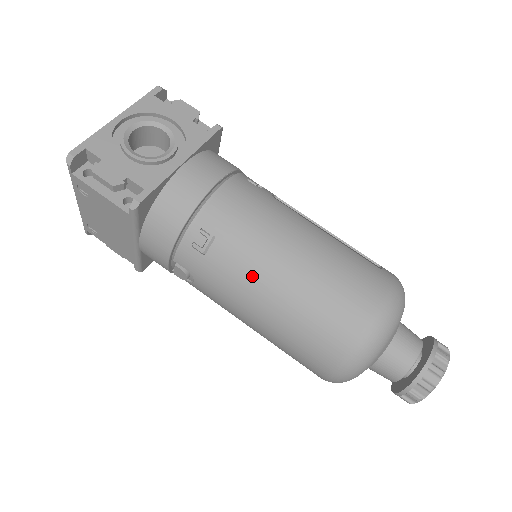
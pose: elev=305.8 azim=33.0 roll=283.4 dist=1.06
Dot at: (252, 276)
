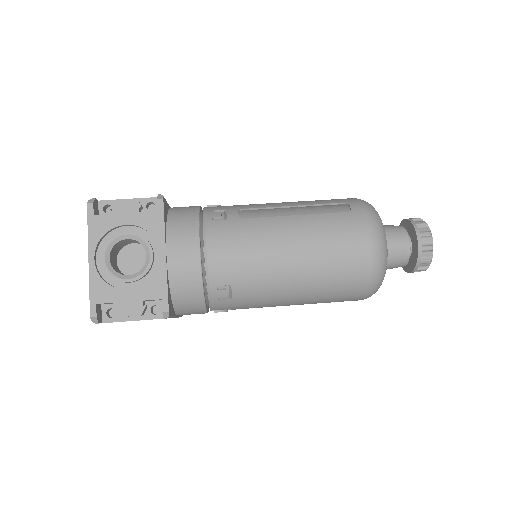
Dot at: (274, 290)
